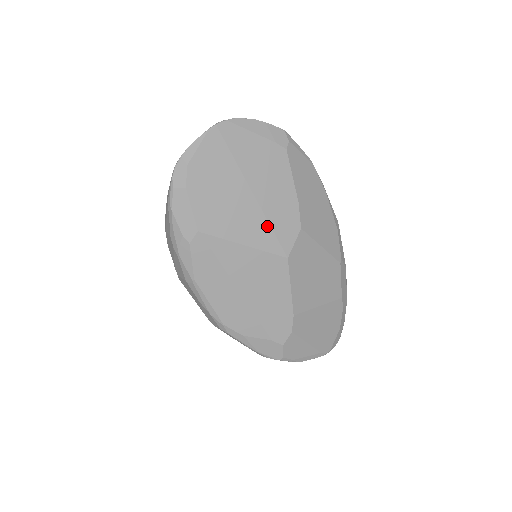
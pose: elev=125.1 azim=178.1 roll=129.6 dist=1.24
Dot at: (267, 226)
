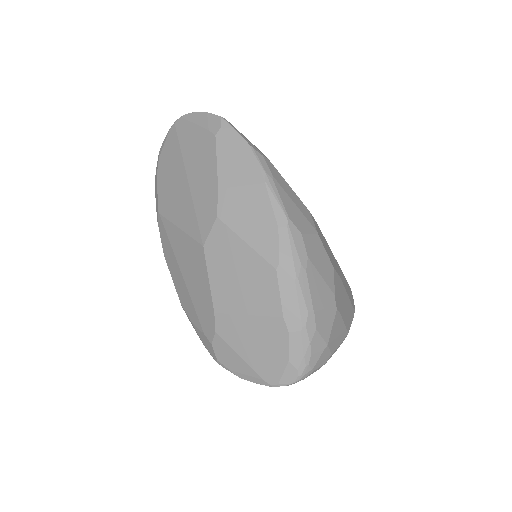
Dot at: (193, 212)
